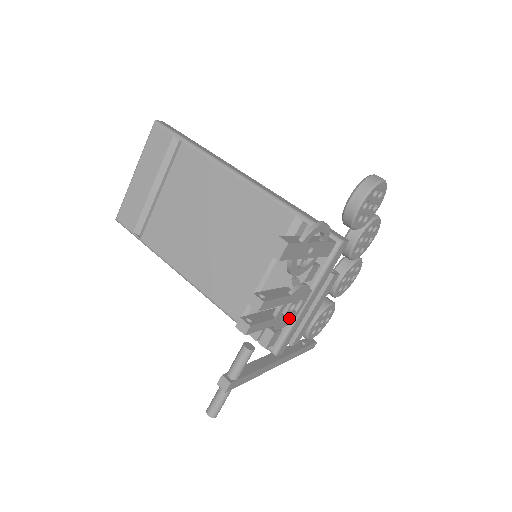
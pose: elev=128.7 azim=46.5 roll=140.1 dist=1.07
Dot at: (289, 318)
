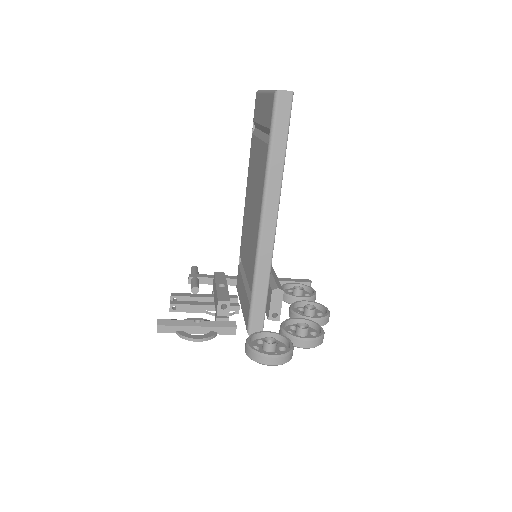
Dot at: occluded
